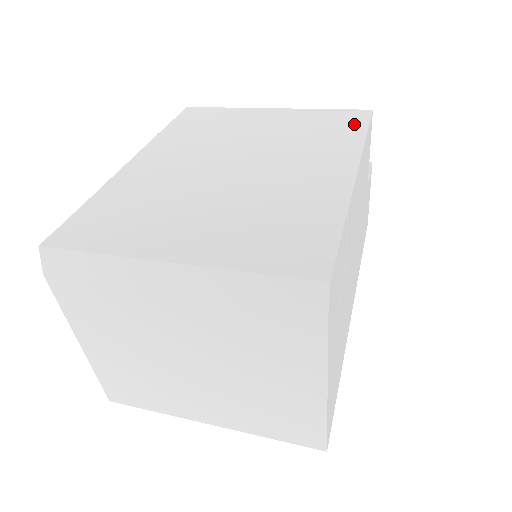
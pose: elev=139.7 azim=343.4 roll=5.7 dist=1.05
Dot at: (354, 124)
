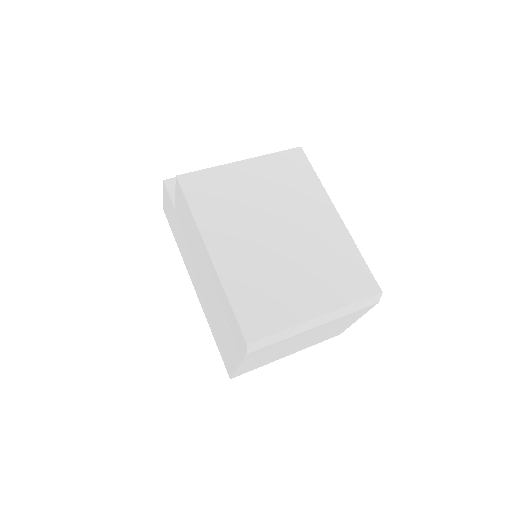
Dot at: (304, 167)
